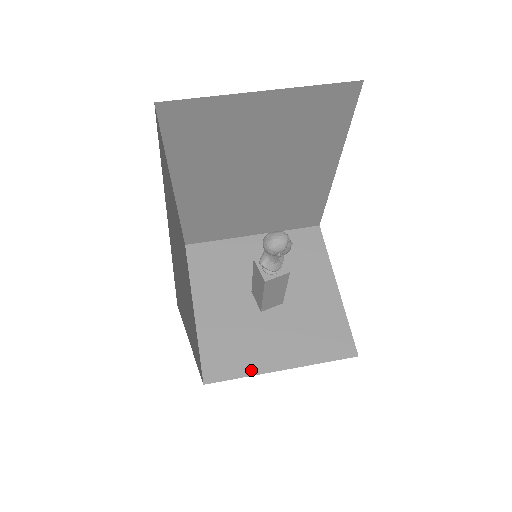
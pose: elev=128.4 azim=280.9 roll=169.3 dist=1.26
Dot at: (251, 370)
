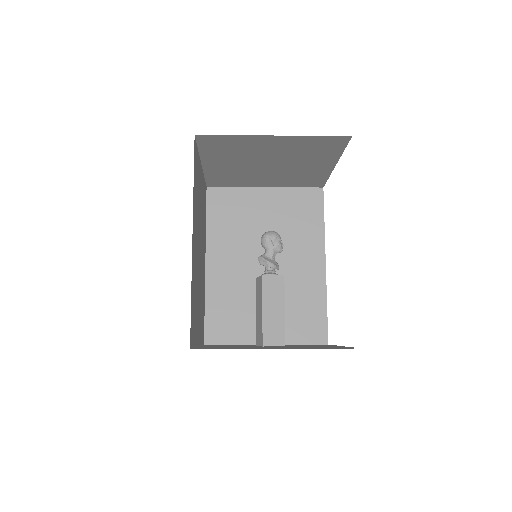
Dot at: occluded
